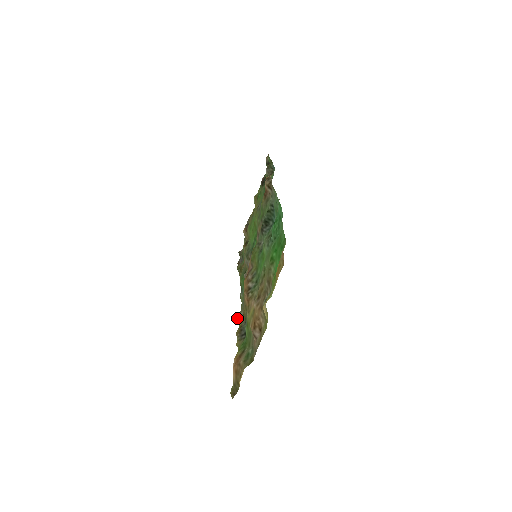
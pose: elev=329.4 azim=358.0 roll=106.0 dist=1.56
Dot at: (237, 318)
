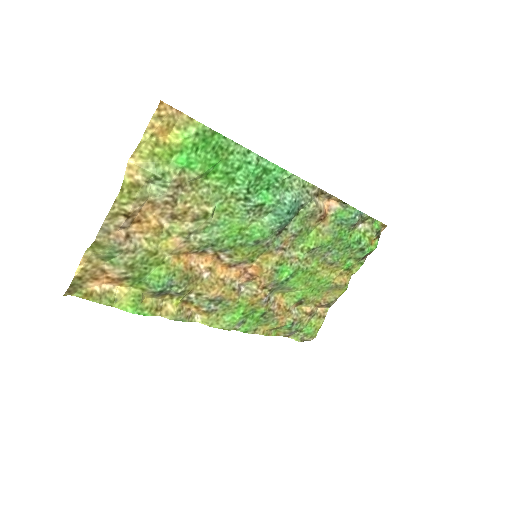
Dot at: (190, 307)
